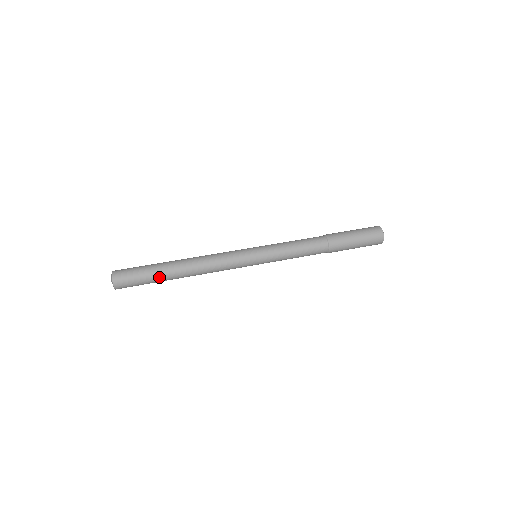
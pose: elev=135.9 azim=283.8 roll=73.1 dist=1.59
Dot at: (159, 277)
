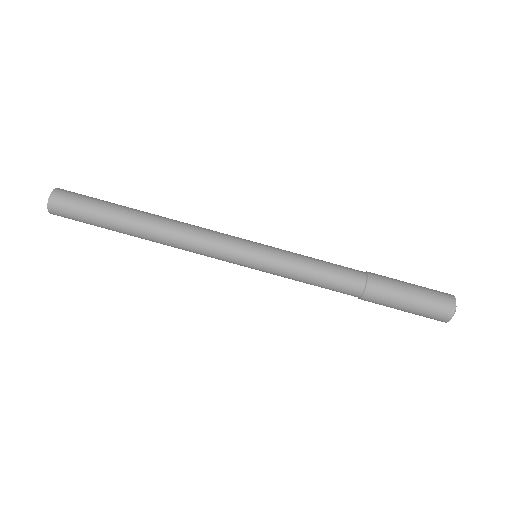
Dot at: (112, 230)
